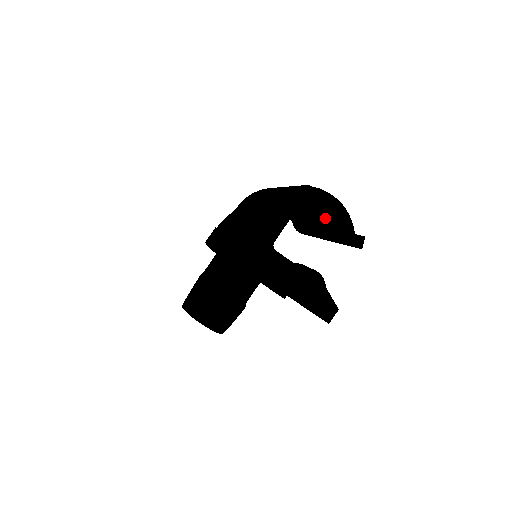
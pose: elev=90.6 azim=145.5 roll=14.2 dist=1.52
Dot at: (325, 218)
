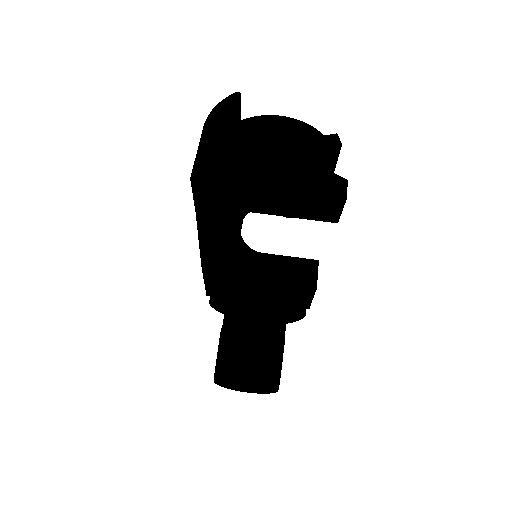
Dot at: (283, 135)
